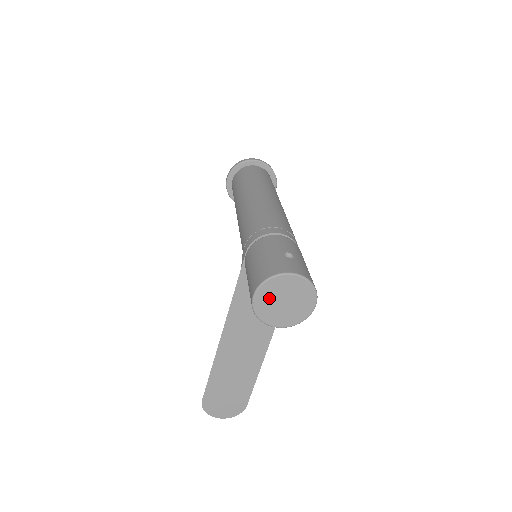
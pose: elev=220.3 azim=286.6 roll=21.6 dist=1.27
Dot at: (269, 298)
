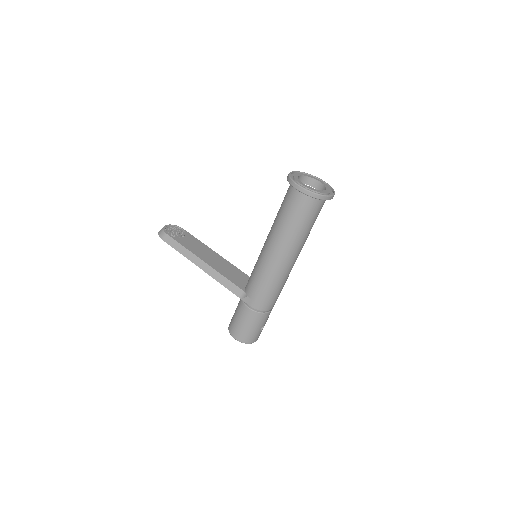
Dot at: occluded
